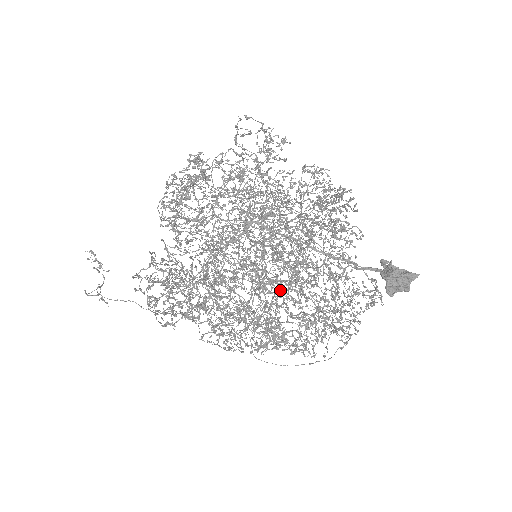
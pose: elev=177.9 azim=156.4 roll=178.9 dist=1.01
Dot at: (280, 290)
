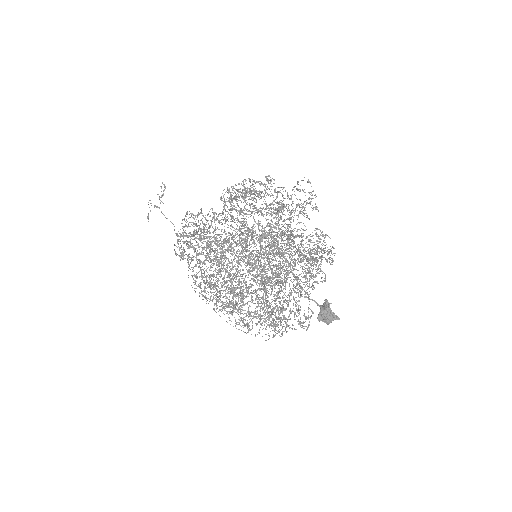
Dot at: occluded
